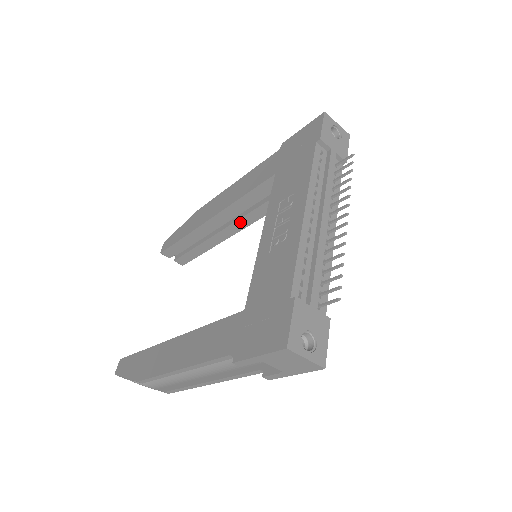
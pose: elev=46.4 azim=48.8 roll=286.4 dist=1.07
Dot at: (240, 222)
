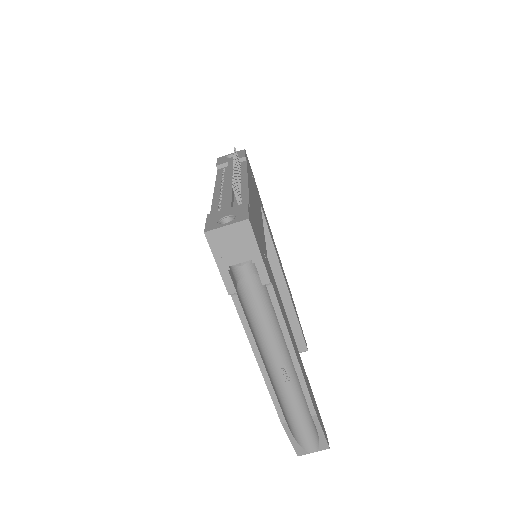
Dot at: (273, 268)
